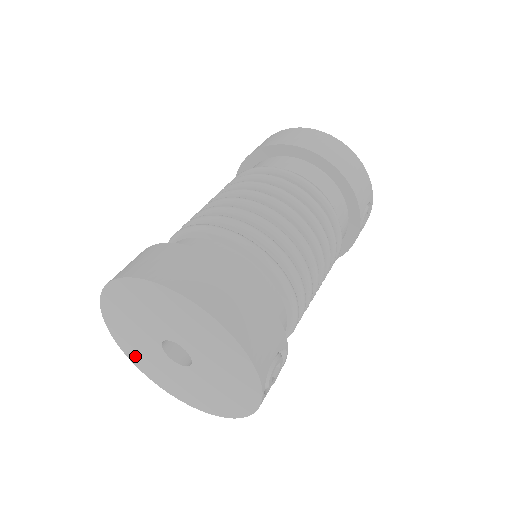
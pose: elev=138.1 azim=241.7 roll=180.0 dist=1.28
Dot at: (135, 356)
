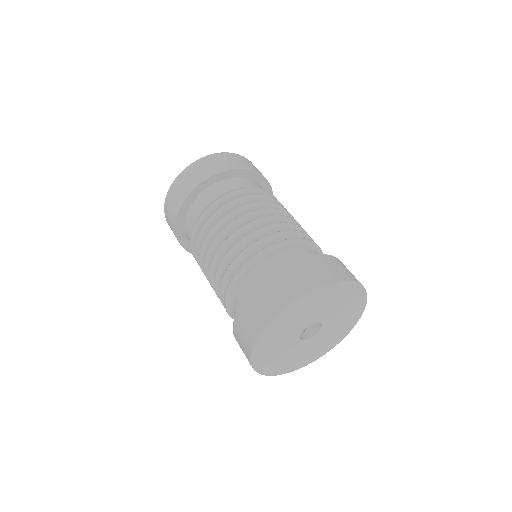
Dot at: (277, 368)
